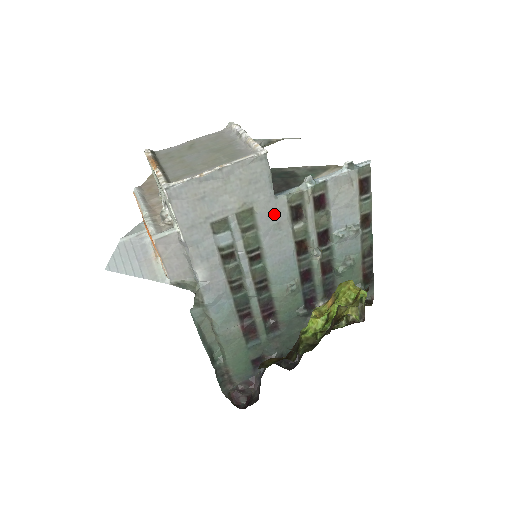
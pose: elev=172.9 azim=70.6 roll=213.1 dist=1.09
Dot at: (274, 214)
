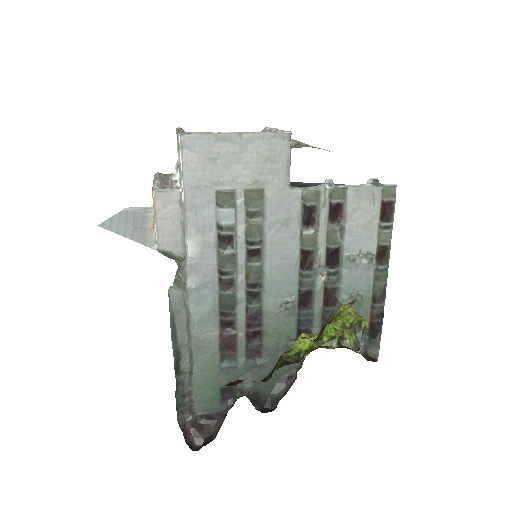
Dot at: (285, 206)
